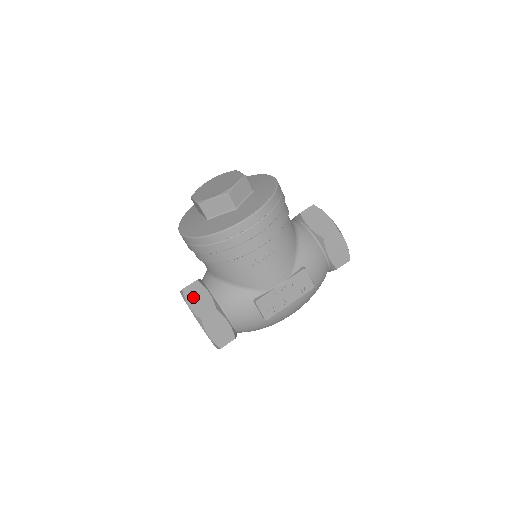
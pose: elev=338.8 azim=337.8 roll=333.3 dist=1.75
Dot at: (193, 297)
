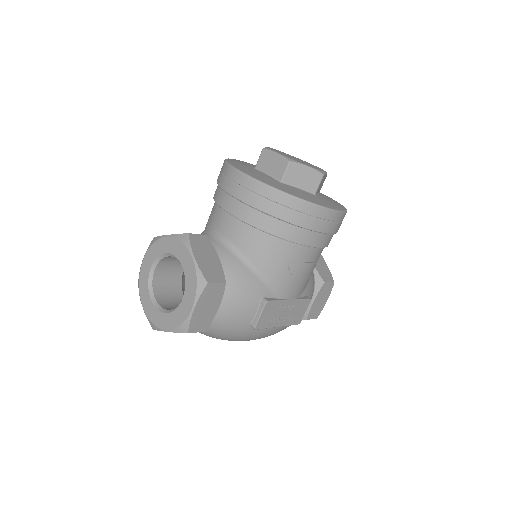
Dot at: (201, 251)
